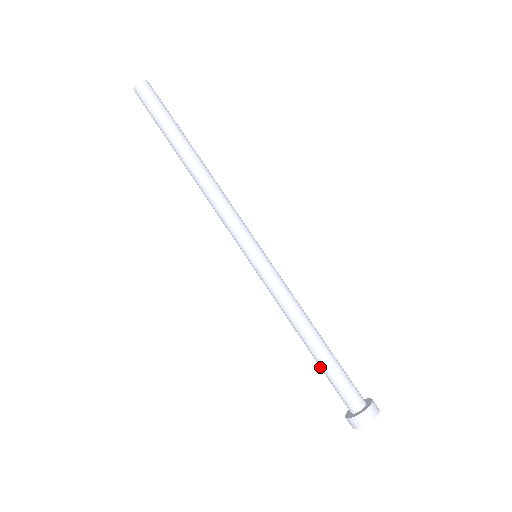
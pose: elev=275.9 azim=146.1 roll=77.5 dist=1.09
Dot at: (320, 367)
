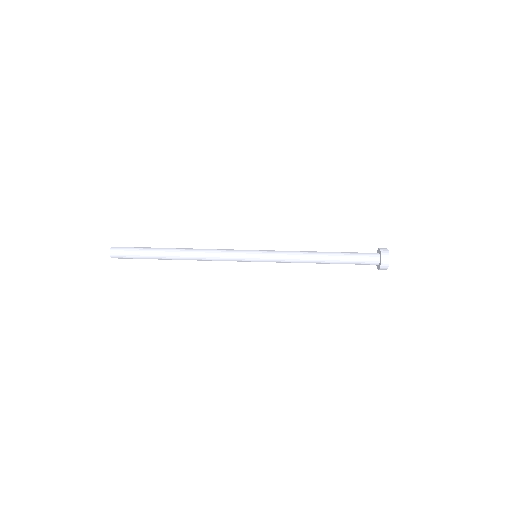
Dot at: (342, 263)
